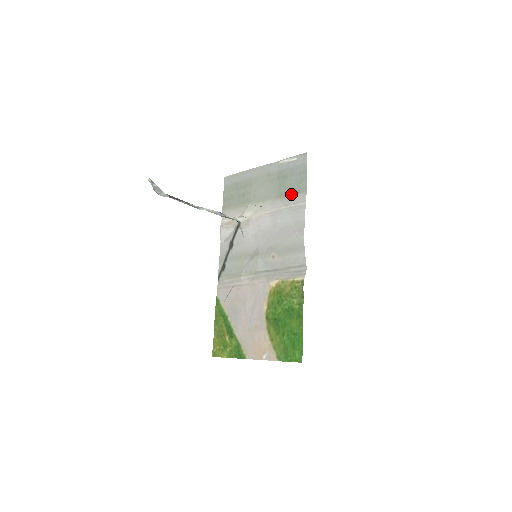
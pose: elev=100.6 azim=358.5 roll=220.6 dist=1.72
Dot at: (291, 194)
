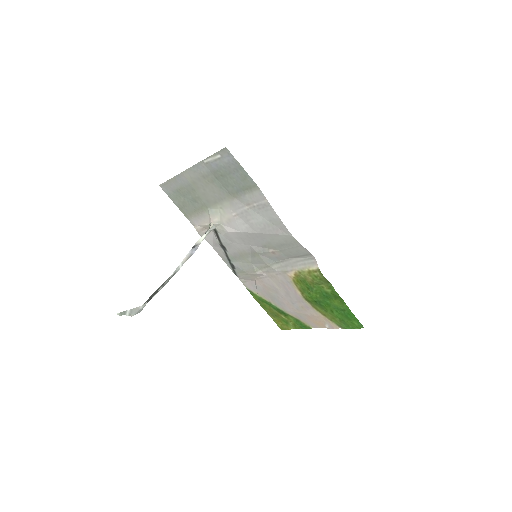
Dot at: (244, 193)
